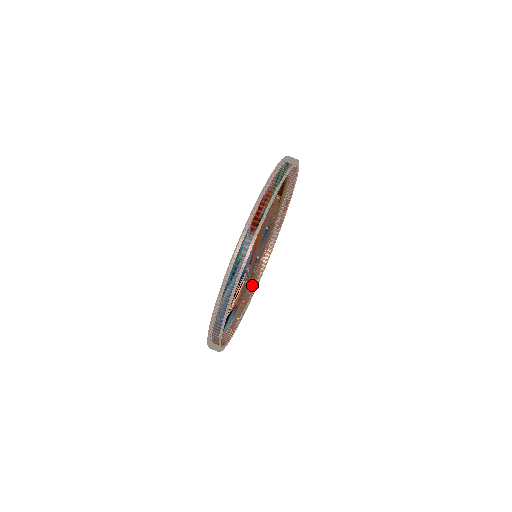
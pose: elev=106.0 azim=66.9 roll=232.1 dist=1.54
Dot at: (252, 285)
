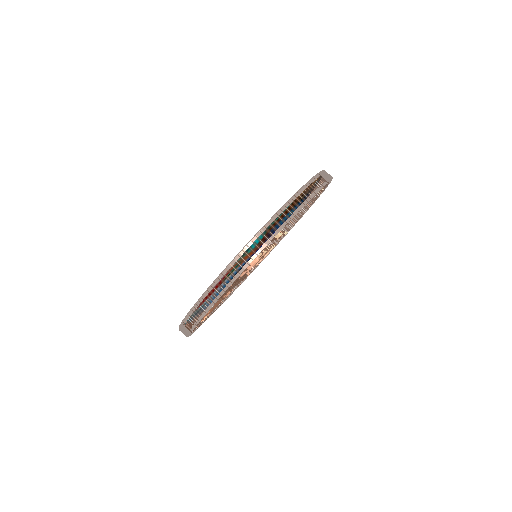
Dot at: (272, 247)
